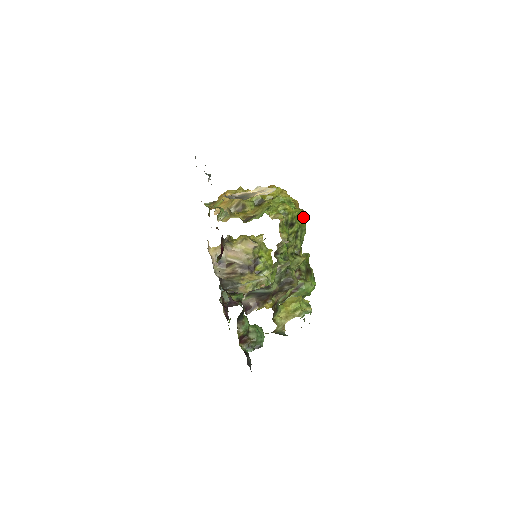
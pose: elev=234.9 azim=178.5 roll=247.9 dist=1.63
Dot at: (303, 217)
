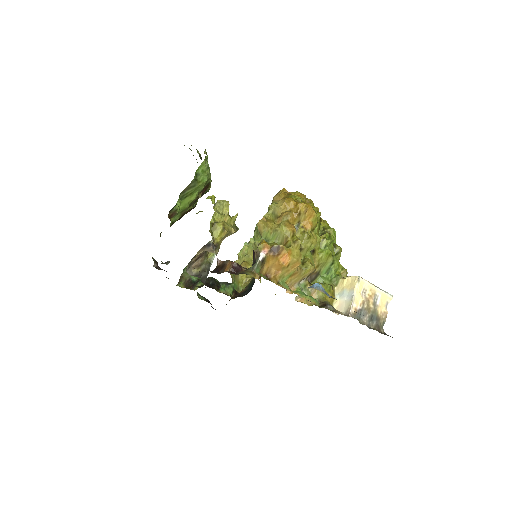
Dot at: occluded
